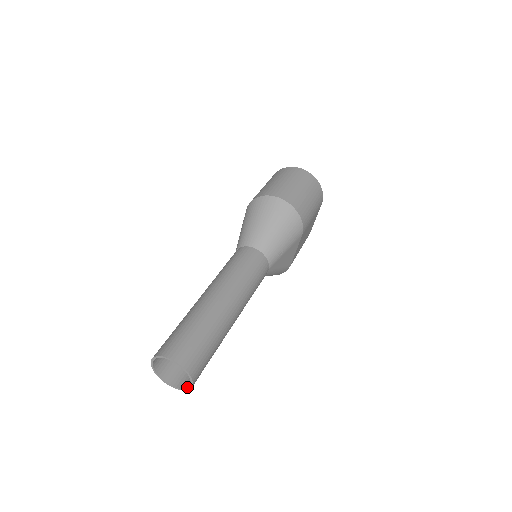
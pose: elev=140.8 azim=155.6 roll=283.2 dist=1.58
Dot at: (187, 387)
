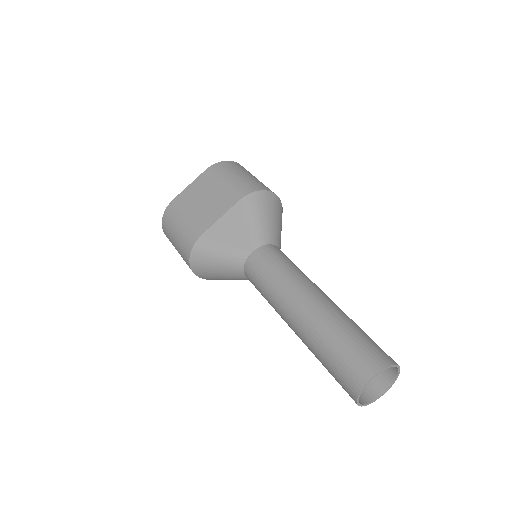
Dot at: (374, 399)
